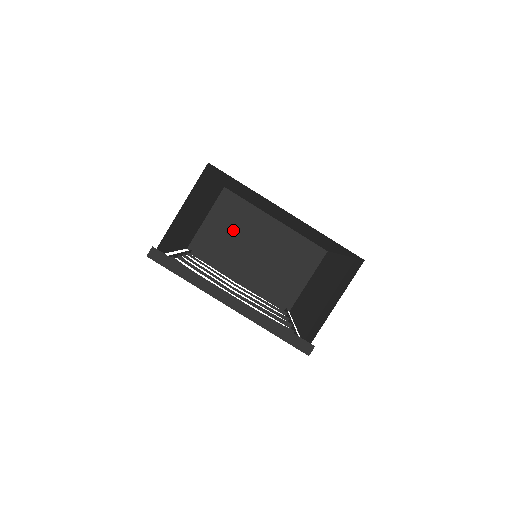
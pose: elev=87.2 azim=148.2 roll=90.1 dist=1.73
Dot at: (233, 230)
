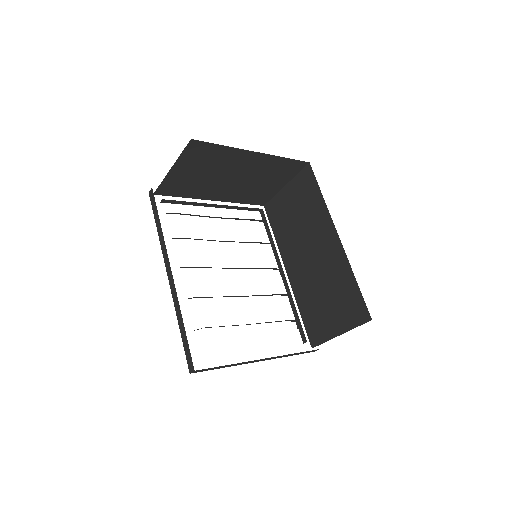
Dot at: (205, 170)
